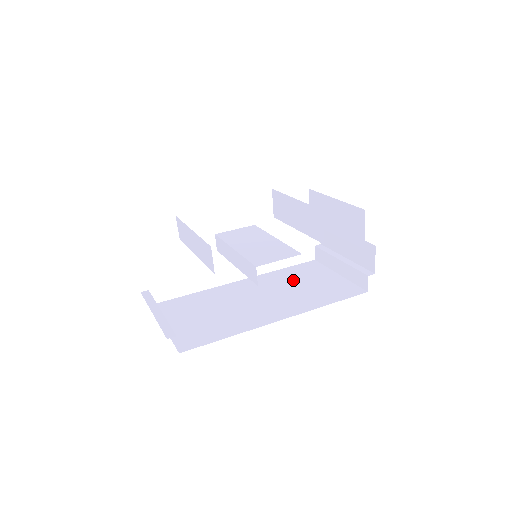
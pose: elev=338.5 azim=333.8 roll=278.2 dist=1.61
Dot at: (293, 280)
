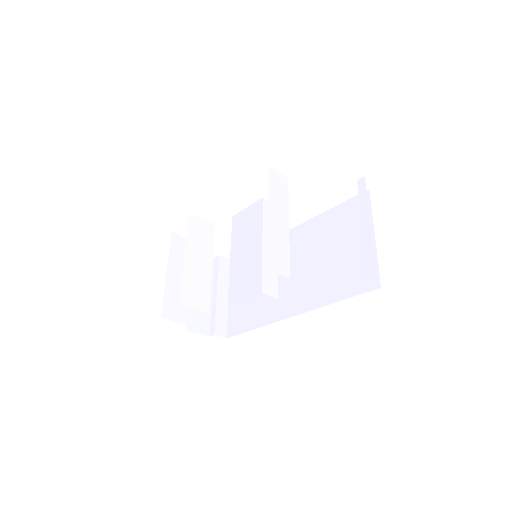
Dot at: (328, 240)
